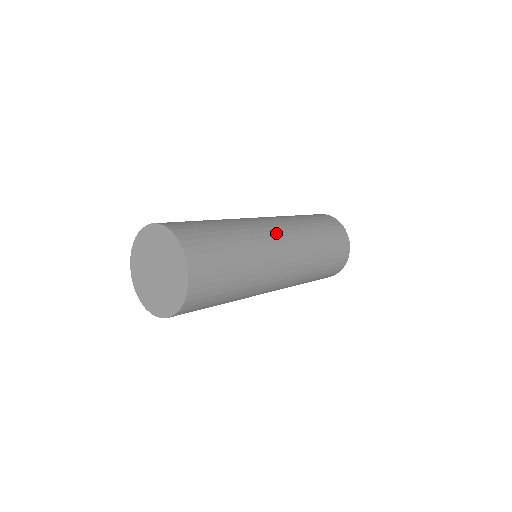
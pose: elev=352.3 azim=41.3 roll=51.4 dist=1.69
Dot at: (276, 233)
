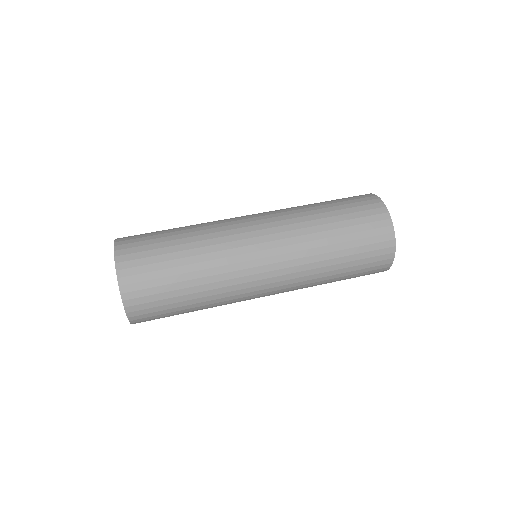
Dot at: (253, 233)
